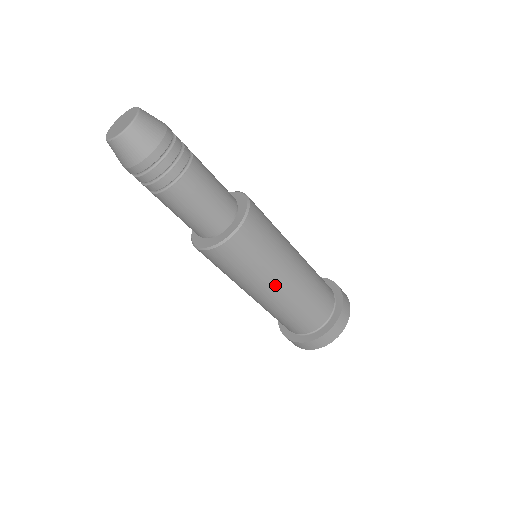
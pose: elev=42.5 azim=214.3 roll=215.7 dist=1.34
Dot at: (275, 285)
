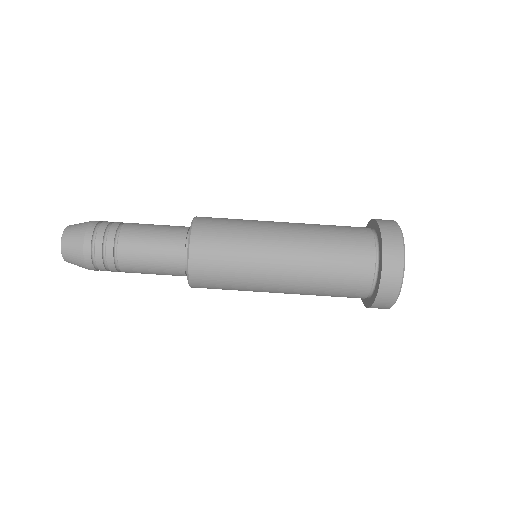
Dot at: (274, 260)
